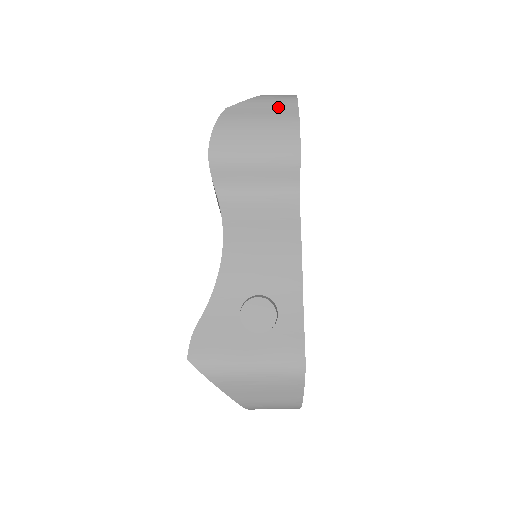
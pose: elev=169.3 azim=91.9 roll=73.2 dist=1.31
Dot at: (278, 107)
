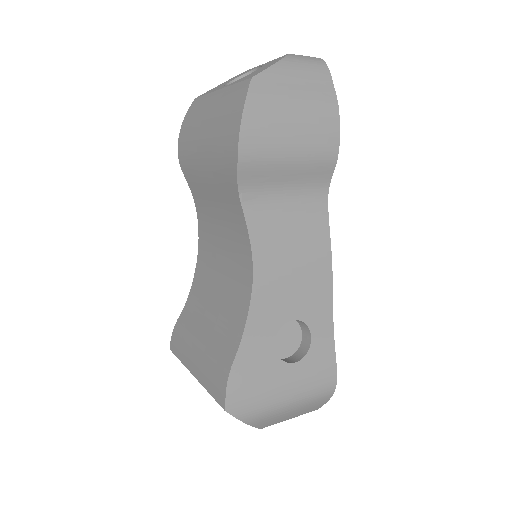
Dot at: (312, 80)
